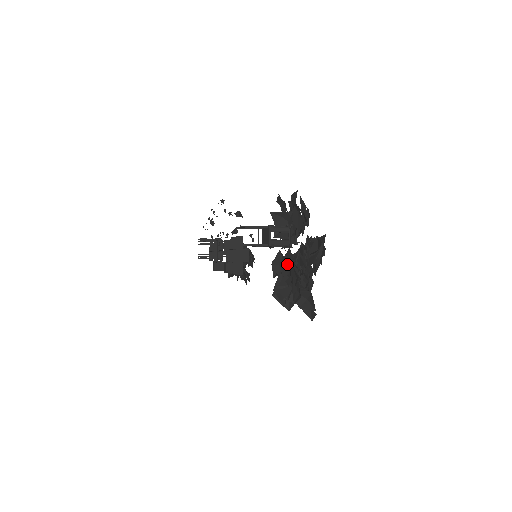
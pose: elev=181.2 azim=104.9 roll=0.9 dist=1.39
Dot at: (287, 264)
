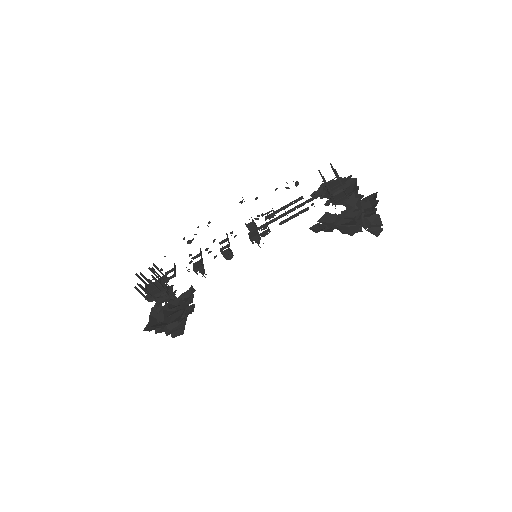
Dot at: (353, 202)
